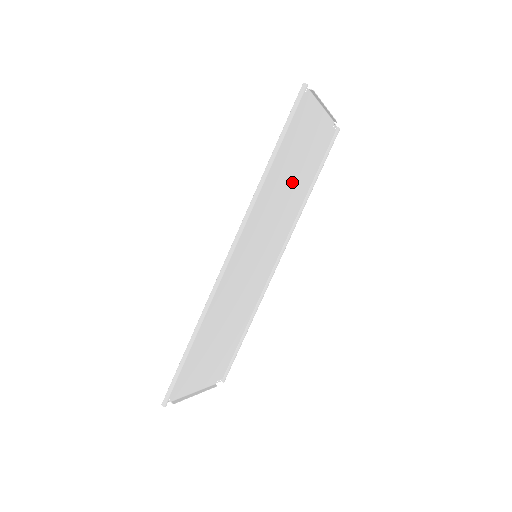
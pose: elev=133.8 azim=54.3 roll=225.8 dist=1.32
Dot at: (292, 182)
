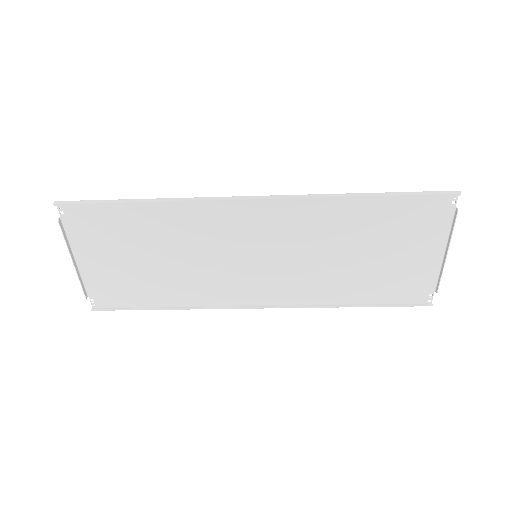
Dot at: (352, 261)
